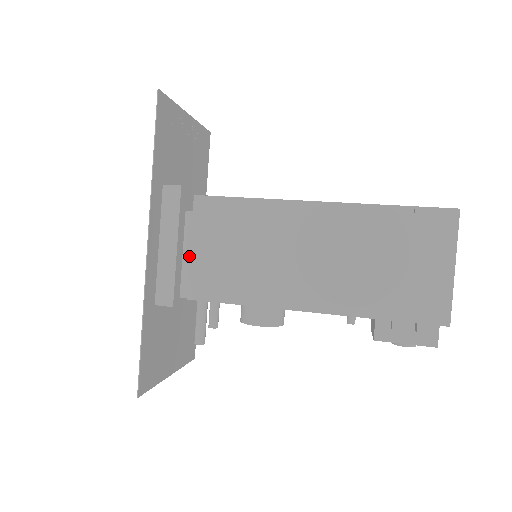
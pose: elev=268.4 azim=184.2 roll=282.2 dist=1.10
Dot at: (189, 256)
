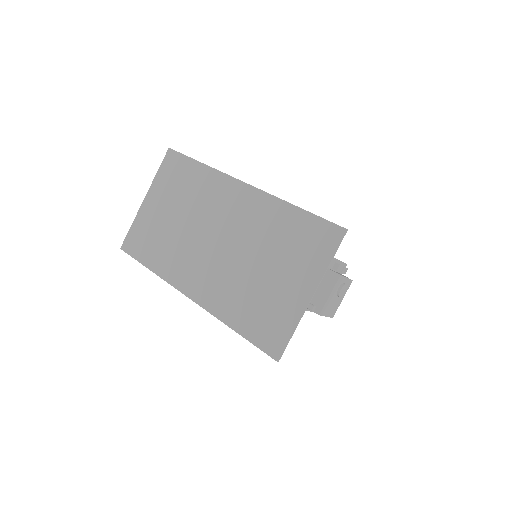
Dot at: occluded
